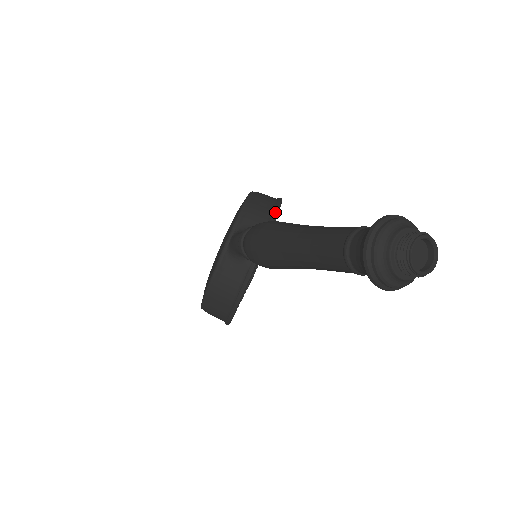
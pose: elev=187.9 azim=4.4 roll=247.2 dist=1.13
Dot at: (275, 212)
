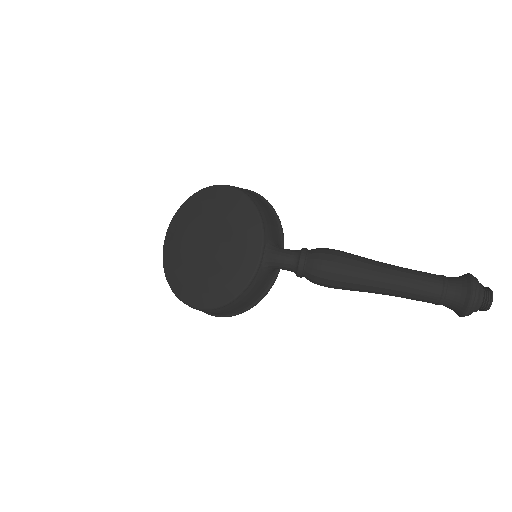
Dot at: occluded
